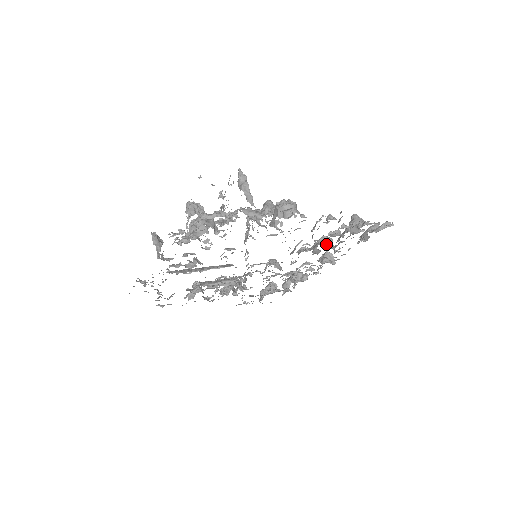
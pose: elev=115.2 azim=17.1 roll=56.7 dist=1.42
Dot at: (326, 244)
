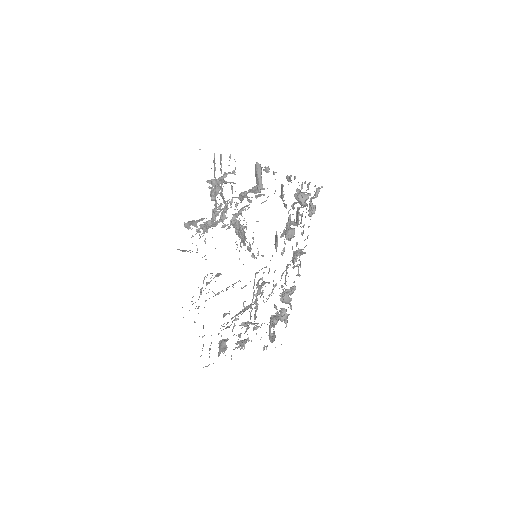
Dot at: (294, 224)
